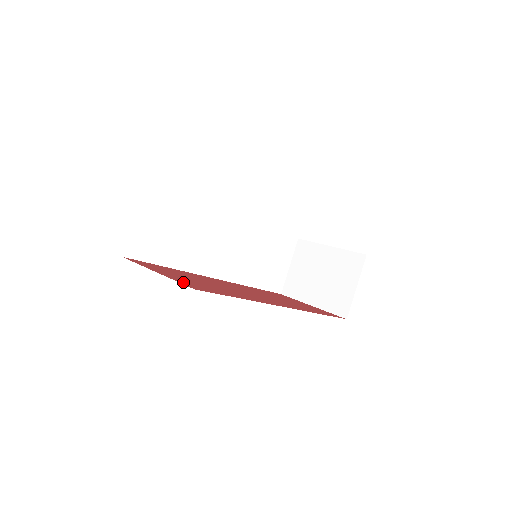
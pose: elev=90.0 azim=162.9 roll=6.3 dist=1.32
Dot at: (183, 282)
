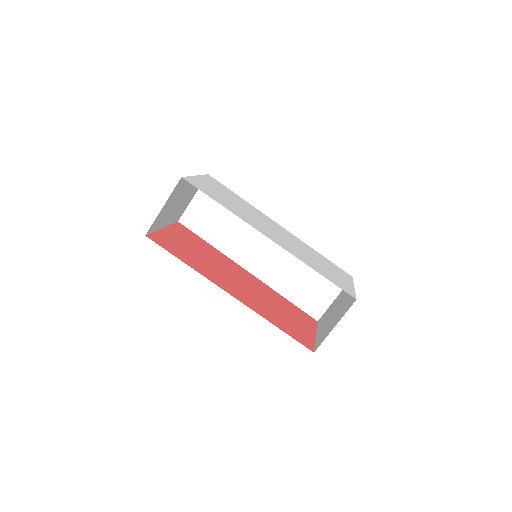
Dot at: (160, 236)
